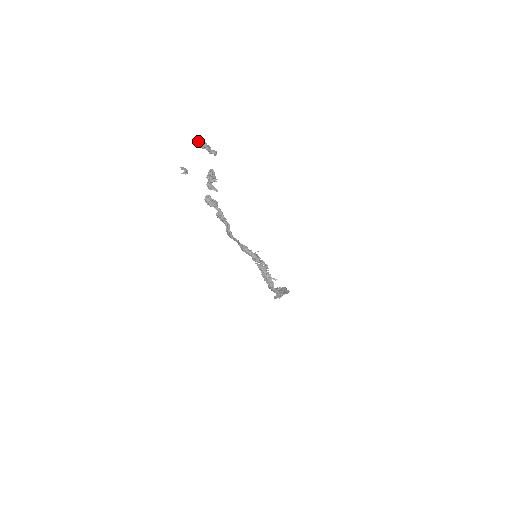
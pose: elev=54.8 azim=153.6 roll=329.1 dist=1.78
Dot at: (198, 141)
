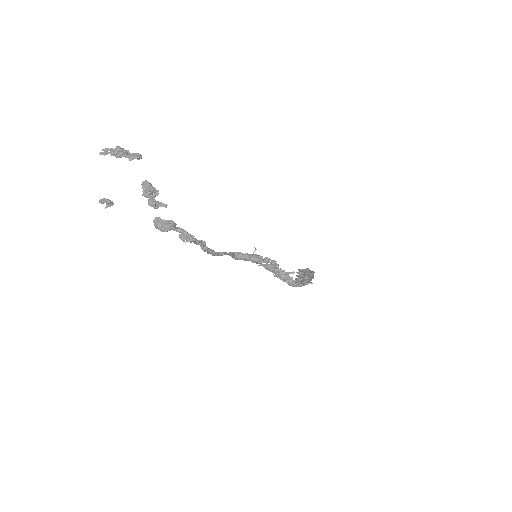
Dot at: (108, 150)
